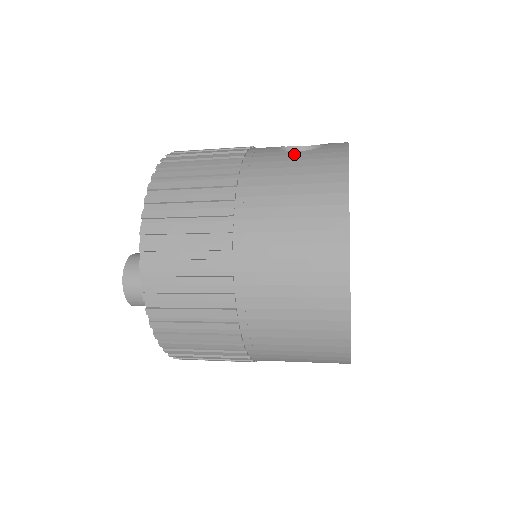
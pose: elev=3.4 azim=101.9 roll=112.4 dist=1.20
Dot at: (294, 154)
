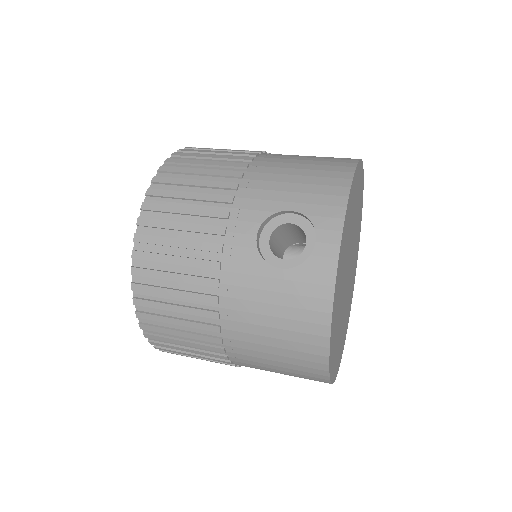
Dot at: (274, 277)
